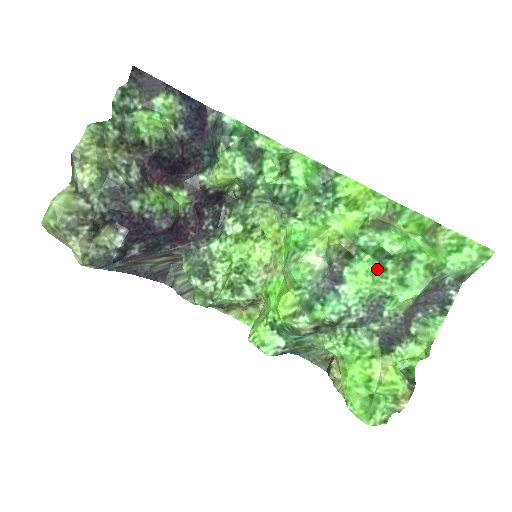
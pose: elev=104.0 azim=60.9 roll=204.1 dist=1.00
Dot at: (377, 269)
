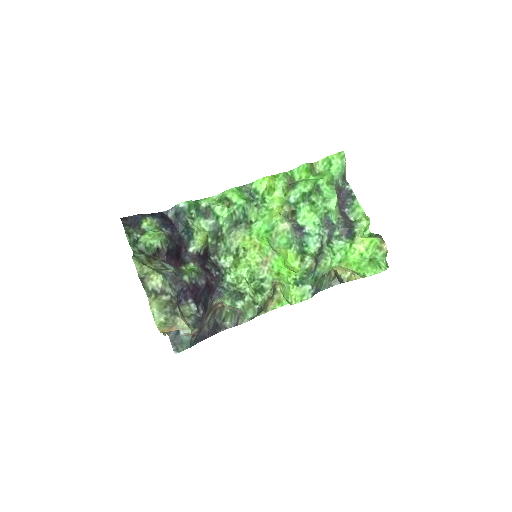
Dot at: (311, 206)
